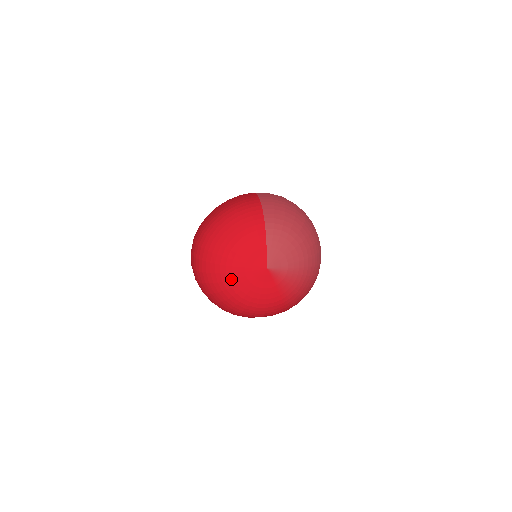
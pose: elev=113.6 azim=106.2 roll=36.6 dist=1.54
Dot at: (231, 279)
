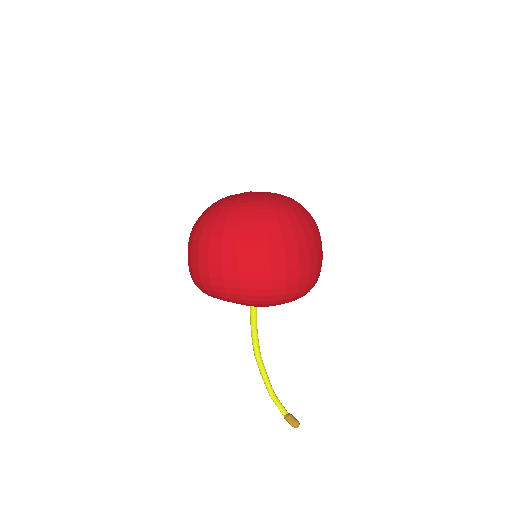
Dot at: (234, 202)
